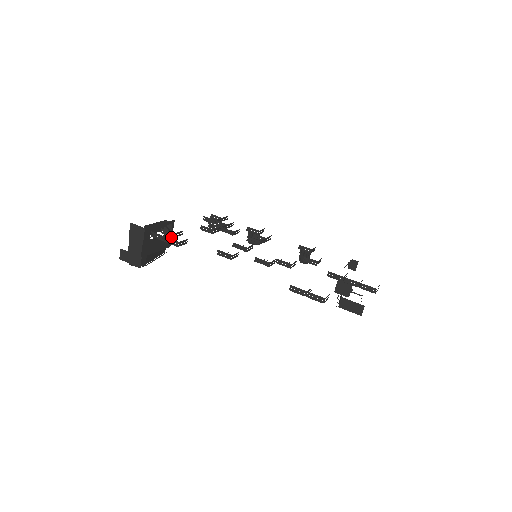
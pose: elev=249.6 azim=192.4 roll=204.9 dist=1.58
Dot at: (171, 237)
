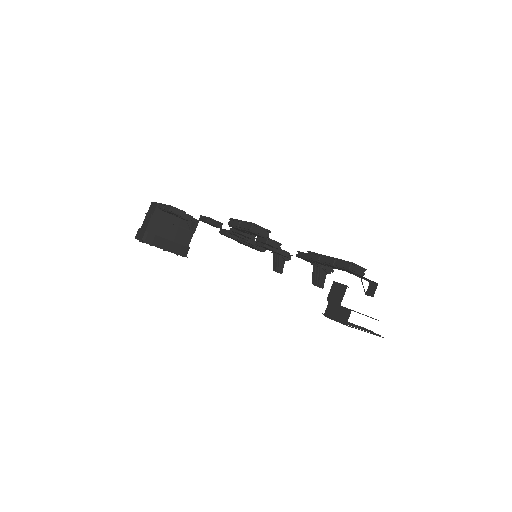
Dot at: occluded
